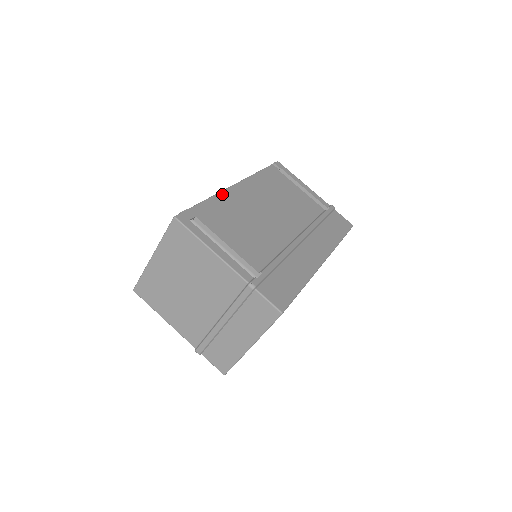
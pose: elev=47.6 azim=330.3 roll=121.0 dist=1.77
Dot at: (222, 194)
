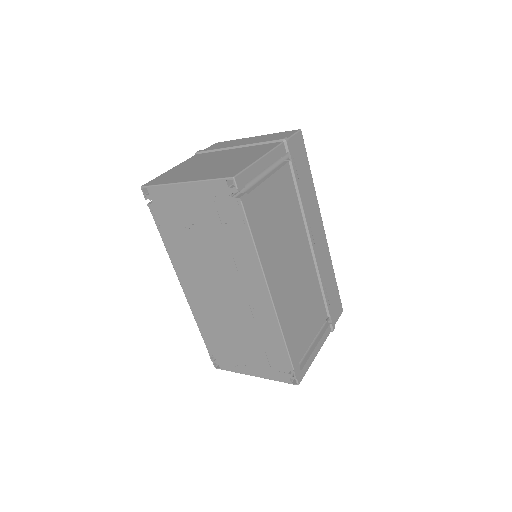
Dot at: (281, 322)
